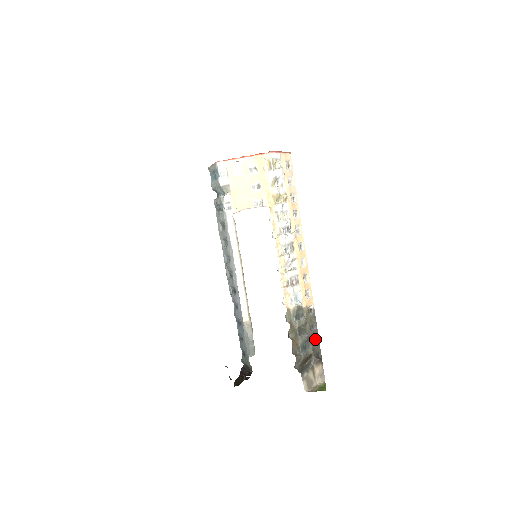
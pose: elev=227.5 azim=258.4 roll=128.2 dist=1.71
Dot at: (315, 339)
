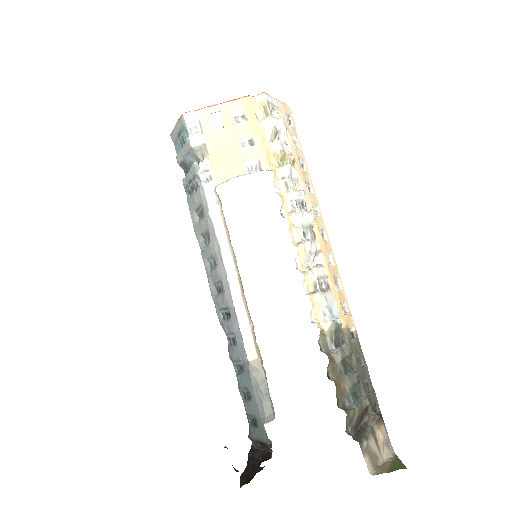
Dot at: (366, 382)
